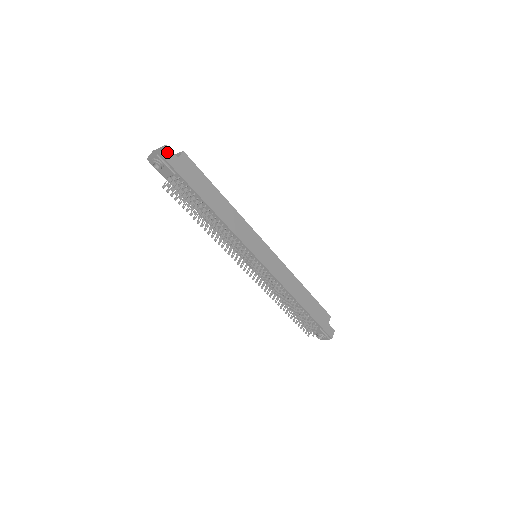
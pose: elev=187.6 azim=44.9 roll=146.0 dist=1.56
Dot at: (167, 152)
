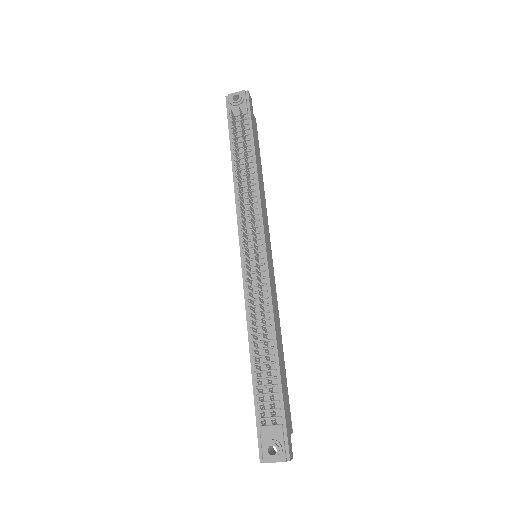
Dot at: (251, 100)
